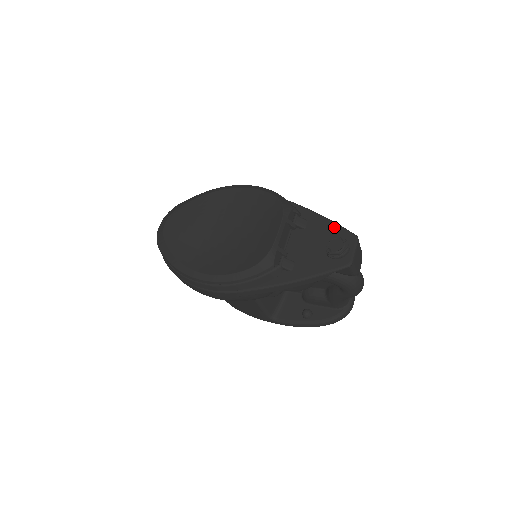
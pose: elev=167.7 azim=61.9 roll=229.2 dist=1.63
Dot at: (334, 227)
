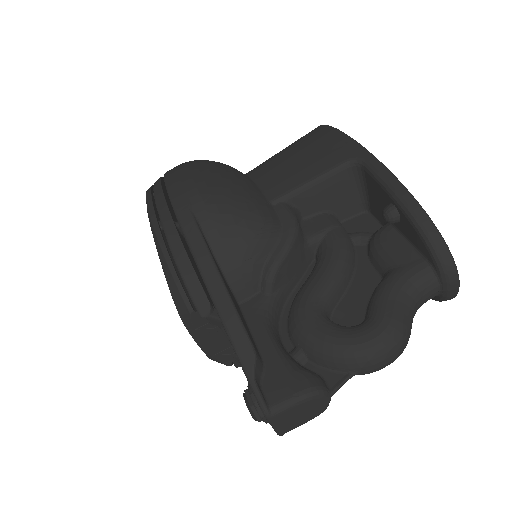
Dot at: (242, 368)
